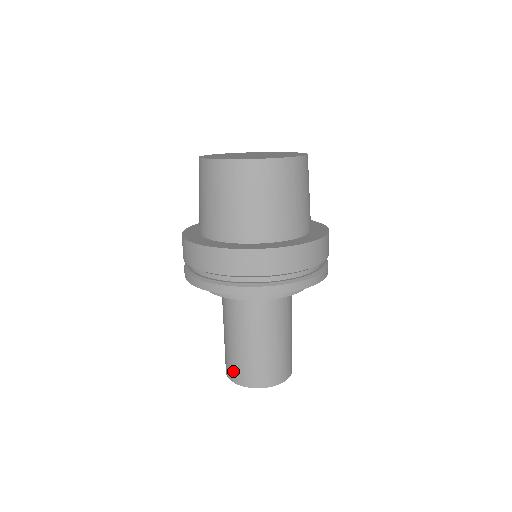
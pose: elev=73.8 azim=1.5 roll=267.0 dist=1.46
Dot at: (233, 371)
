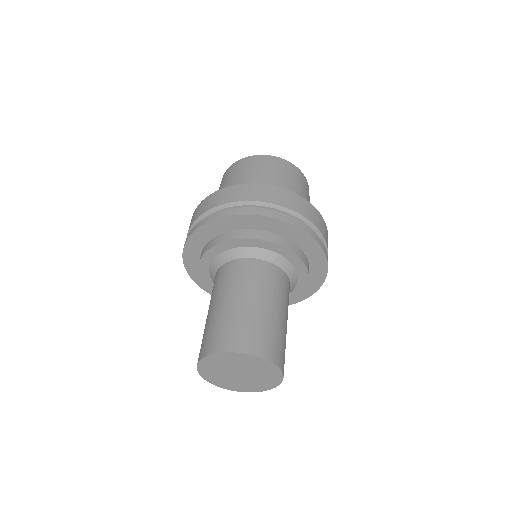
Dot at: (218, 338)
